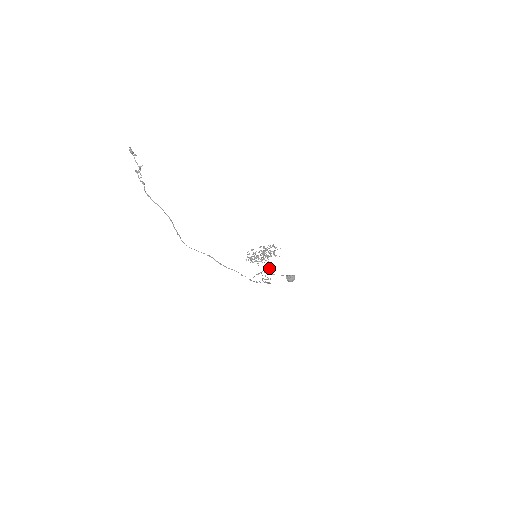
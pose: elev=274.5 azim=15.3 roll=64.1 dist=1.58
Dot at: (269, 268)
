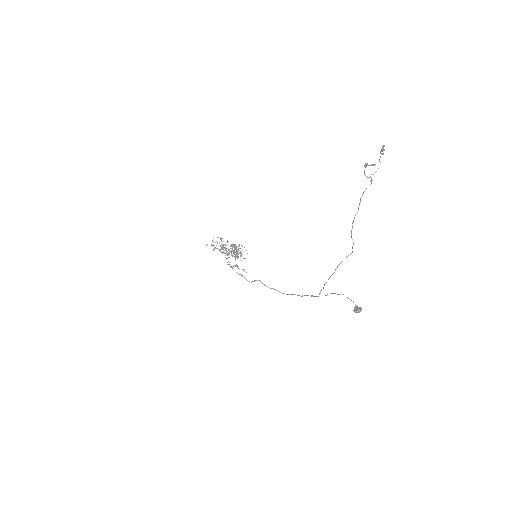
Dot at: occluded
